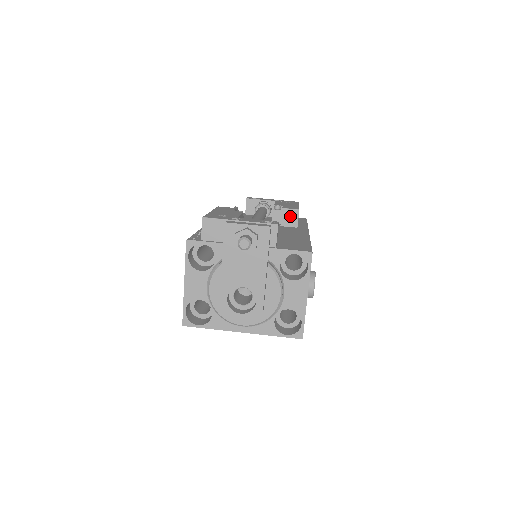
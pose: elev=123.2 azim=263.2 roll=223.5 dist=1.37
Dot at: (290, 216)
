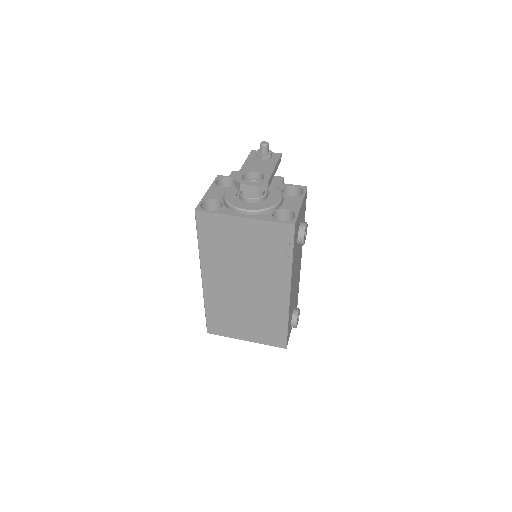
Dot at: occluded
